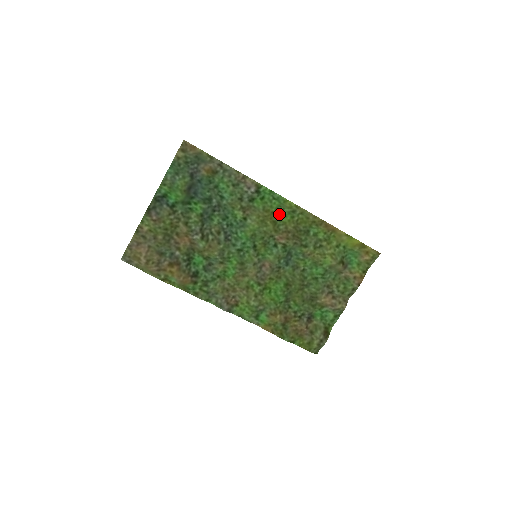
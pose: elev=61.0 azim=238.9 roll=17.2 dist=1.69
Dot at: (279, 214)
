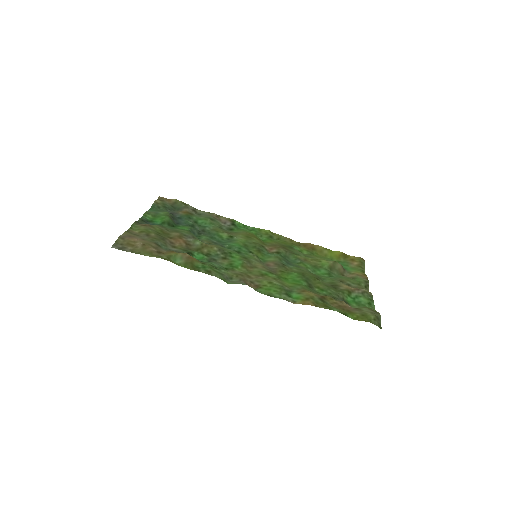
Dot at: occluded
